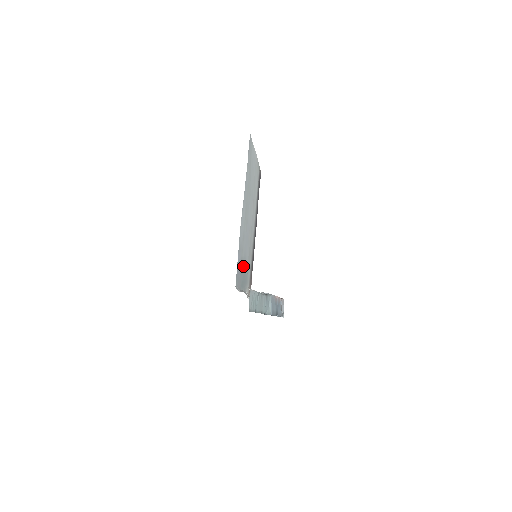
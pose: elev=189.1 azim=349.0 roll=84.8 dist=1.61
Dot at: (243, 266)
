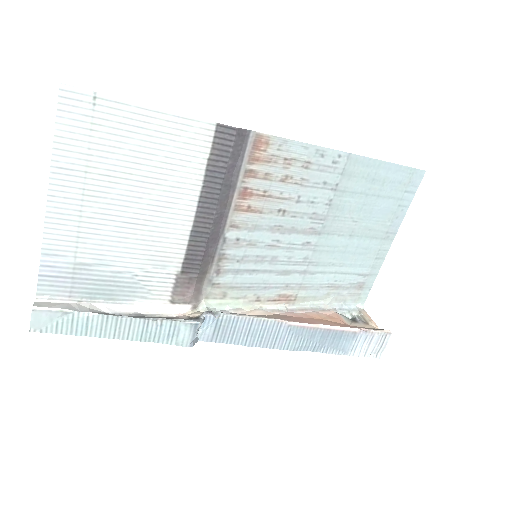
Dot at: (96, 272)
